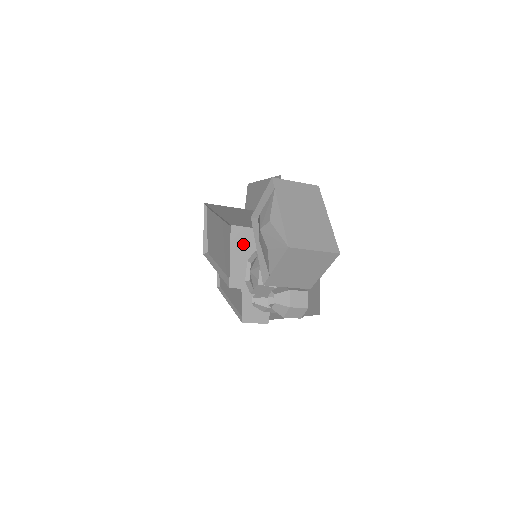
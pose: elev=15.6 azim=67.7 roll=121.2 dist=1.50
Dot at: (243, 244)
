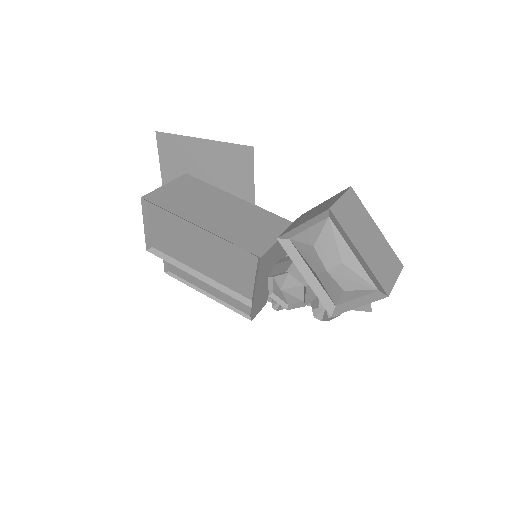
Dot at: (266, 265)
